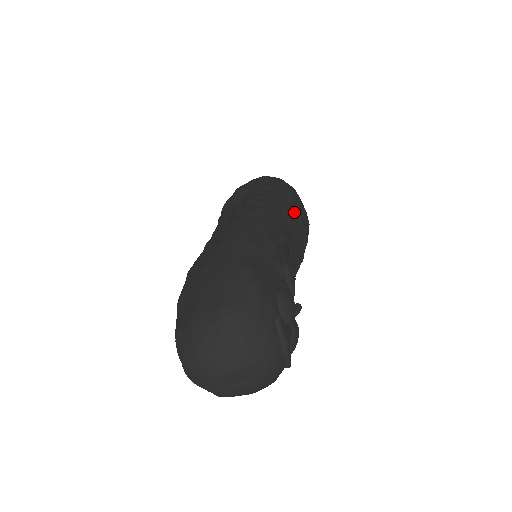
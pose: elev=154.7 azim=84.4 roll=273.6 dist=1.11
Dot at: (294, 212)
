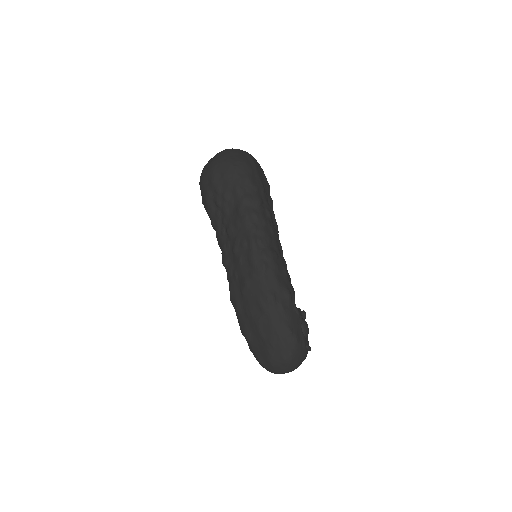
Dot at: (270, 211)
